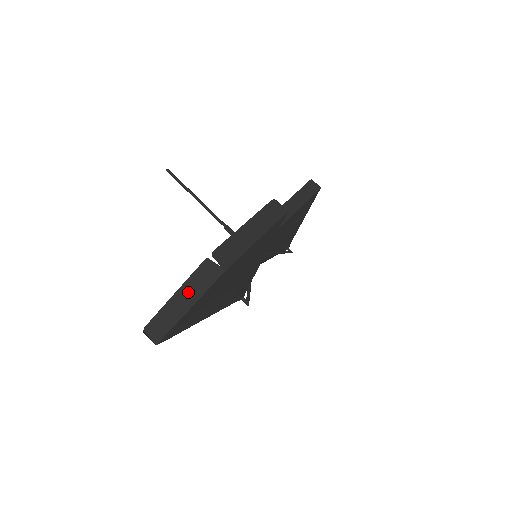
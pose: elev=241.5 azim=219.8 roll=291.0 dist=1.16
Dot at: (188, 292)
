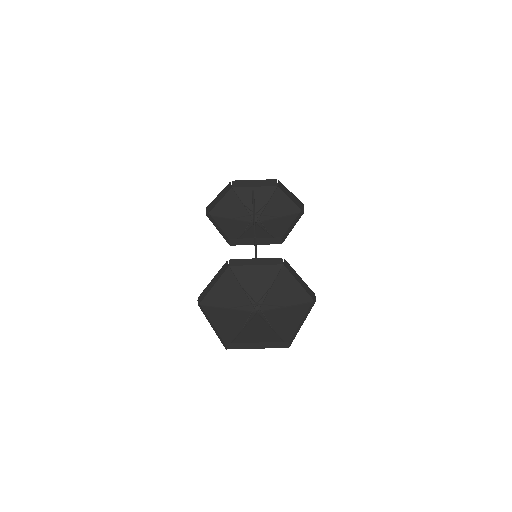
Dot at: (265, 345)
